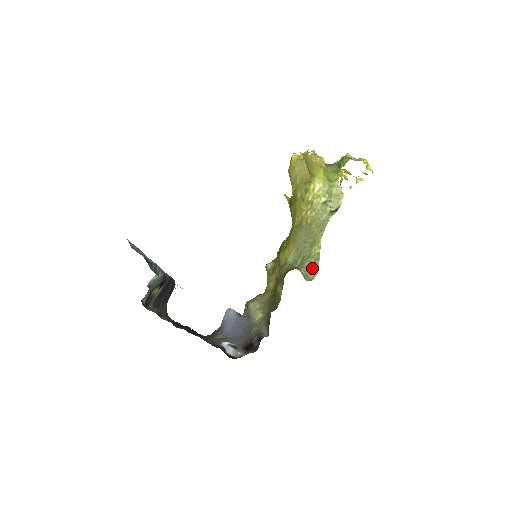
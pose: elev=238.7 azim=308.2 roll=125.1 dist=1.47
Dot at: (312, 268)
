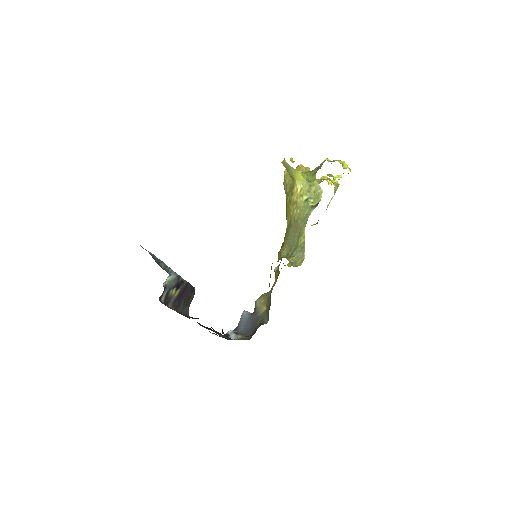
Dot at: (299, 256)
